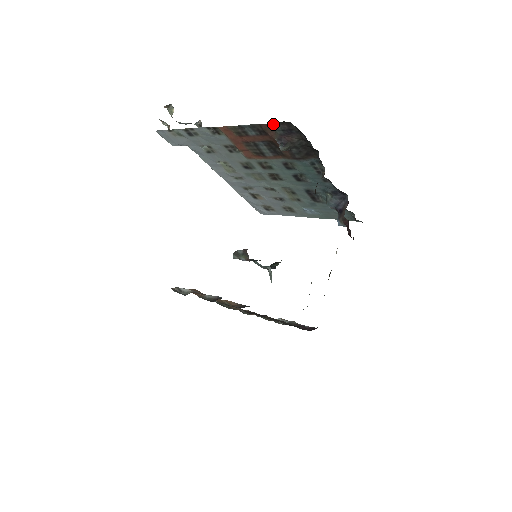
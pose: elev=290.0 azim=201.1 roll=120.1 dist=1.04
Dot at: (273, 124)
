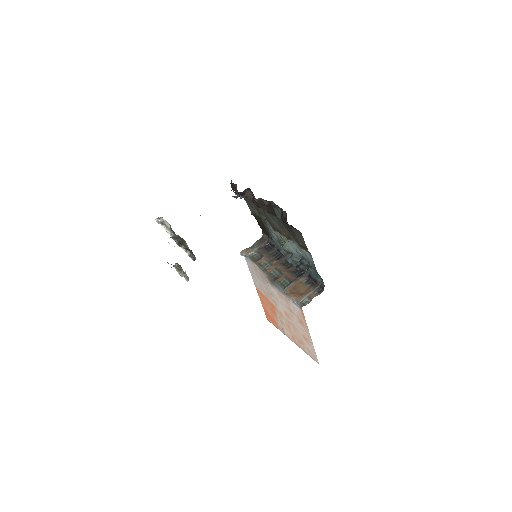
Dot at: occluded
